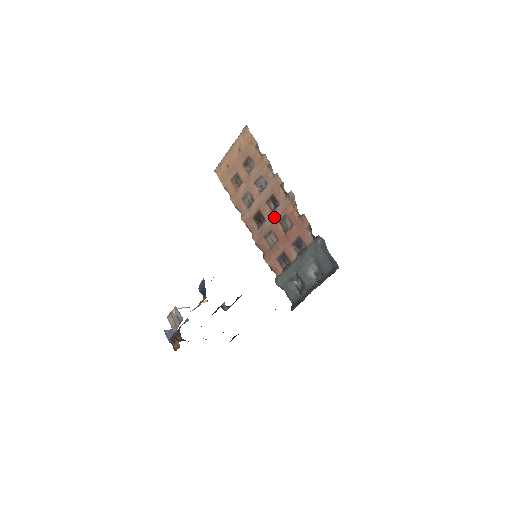
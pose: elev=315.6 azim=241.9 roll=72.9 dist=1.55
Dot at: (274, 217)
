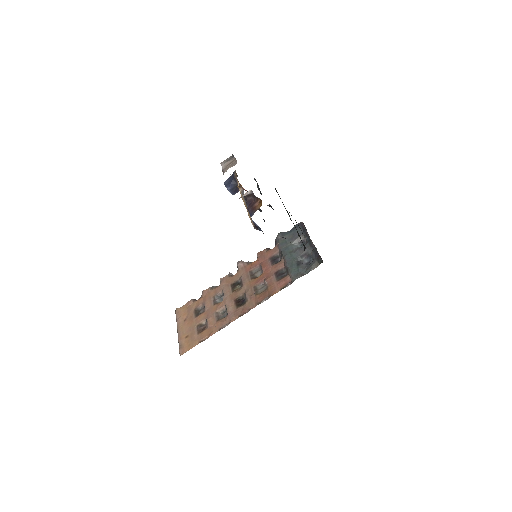
Dot at: (246, 283)
